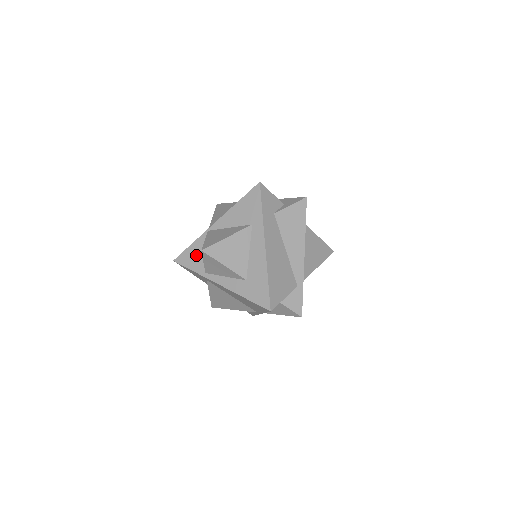
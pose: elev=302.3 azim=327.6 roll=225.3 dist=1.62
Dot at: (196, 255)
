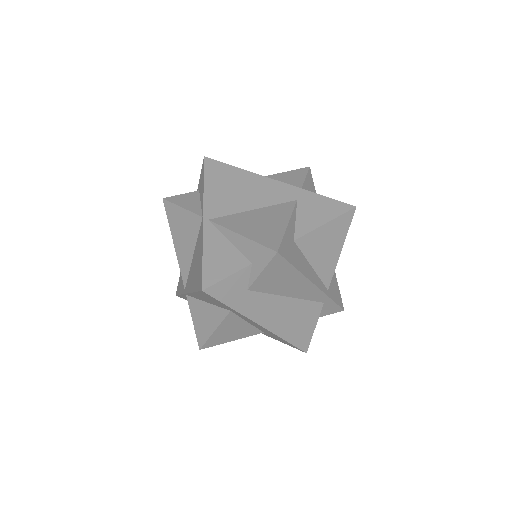
Dot at: occluded
